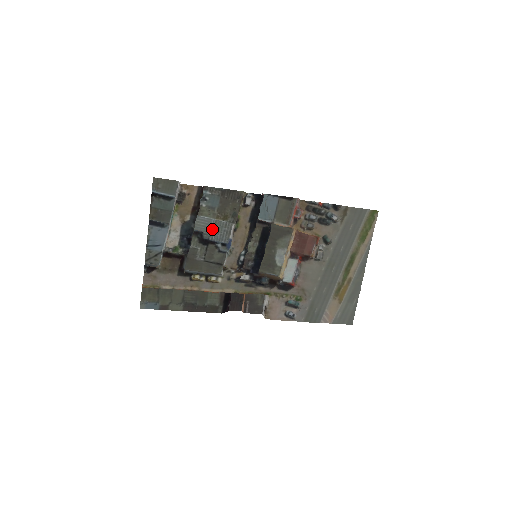
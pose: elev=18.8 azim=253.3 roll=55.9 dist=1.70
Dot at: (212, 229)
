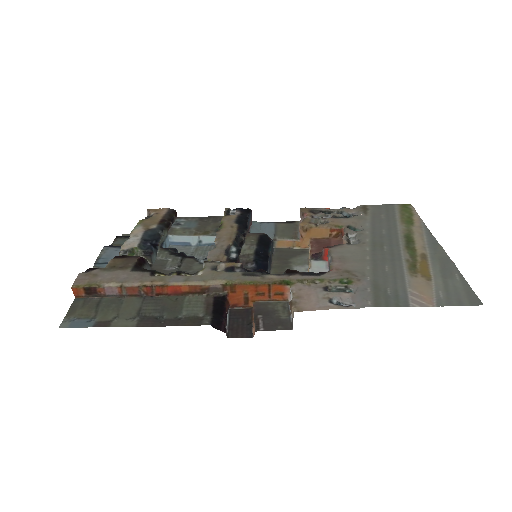
Dot at: (192, 255)
